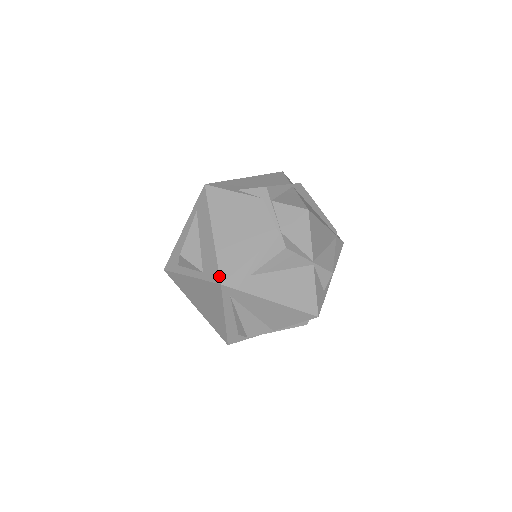
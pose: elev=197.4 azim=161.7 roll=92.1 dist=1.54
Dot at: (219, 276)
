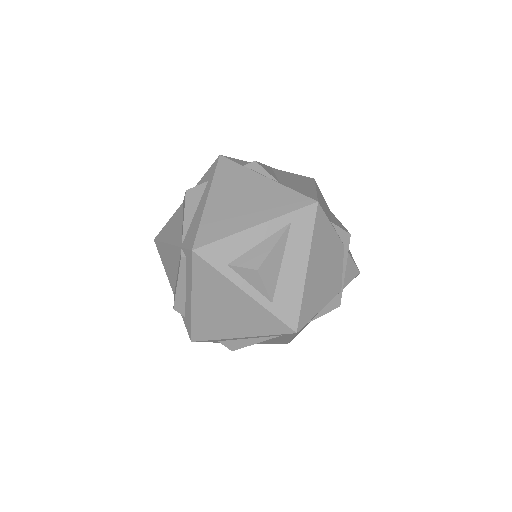
Dot at: (298, 323)
